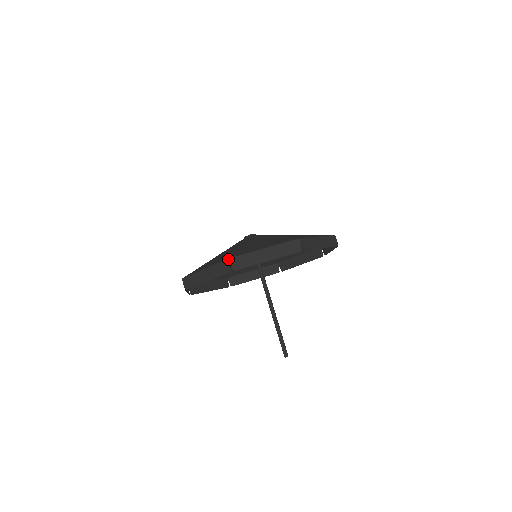
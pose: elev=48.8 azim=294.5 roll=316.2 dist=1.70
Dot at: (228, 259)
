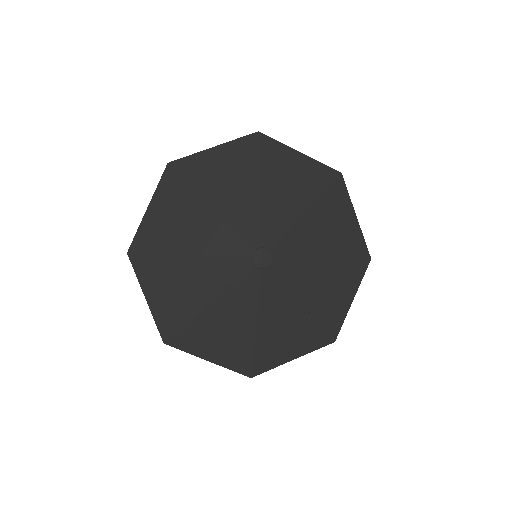
Dot at: occluded
